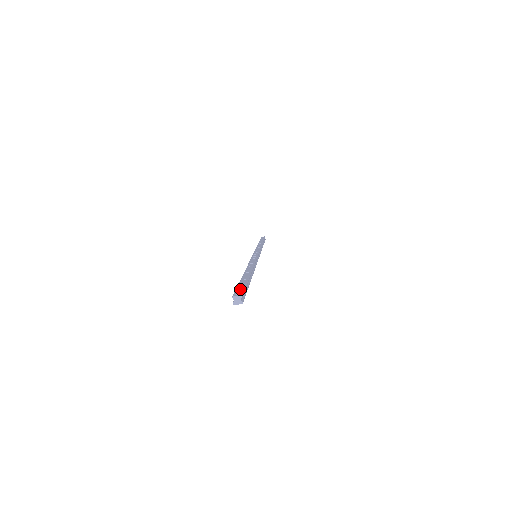
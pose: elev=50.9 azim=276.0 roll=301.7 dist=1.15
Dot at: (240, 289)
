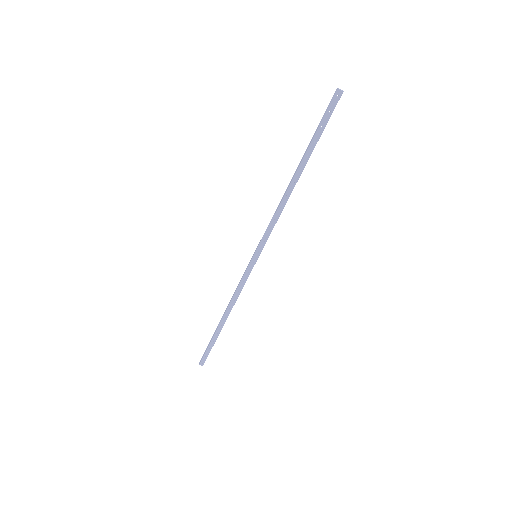
Dot at: (330, 108)
